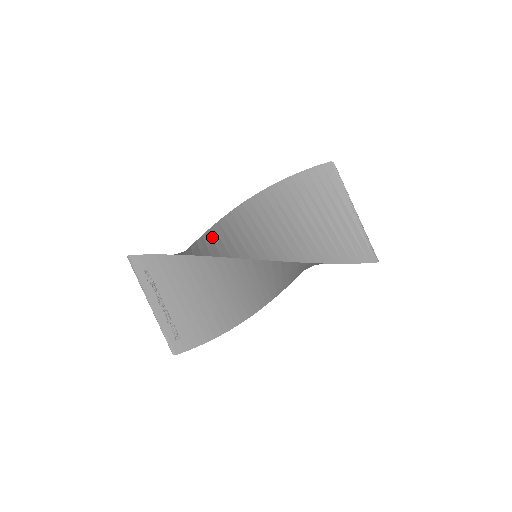
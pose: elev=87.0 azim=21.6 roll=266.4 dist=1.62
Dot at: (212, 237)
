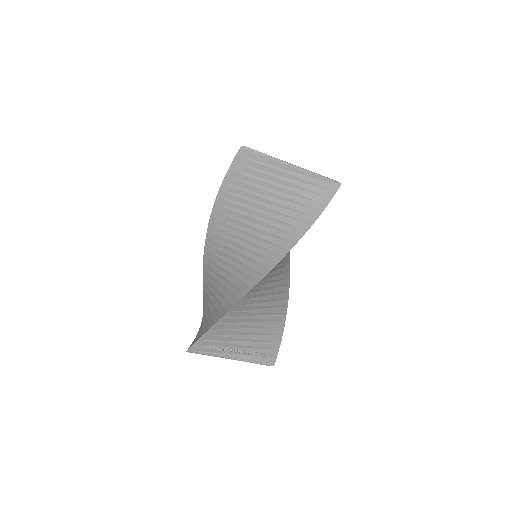
Dot at: (215, 274)
